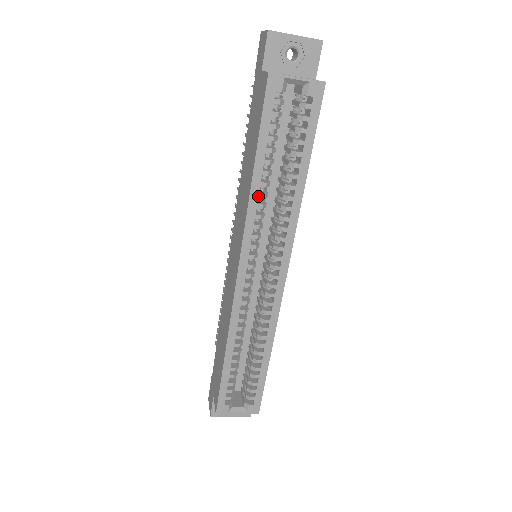
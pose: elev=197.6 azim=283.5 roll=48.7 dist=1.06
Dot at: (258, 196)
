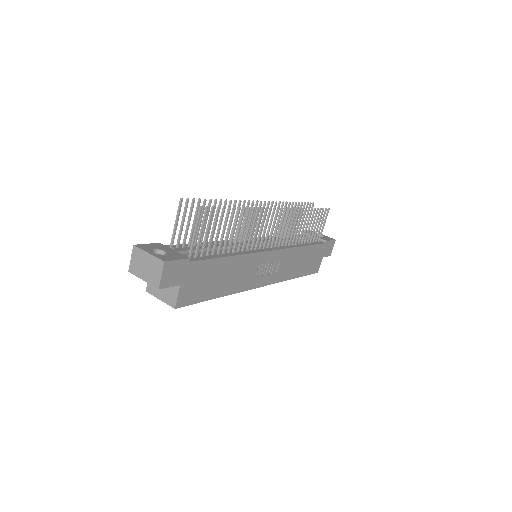
Dot at: occluded
